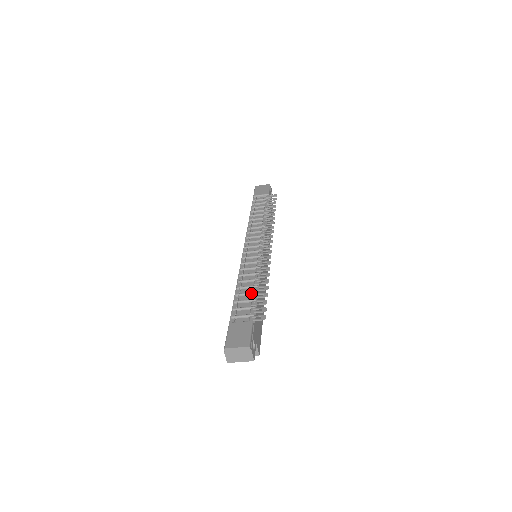
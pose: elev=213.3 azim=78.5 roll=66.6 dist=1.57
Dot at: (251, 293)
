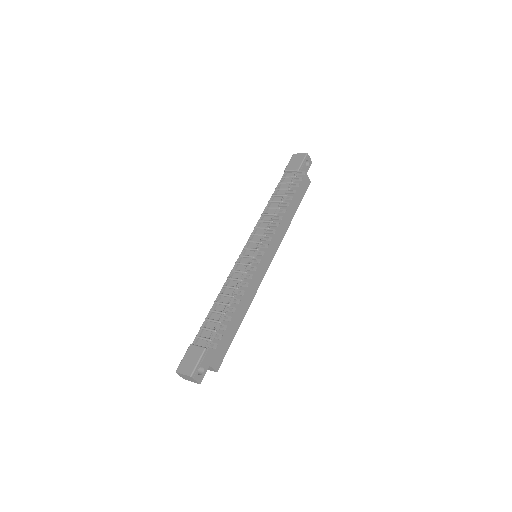
Dot at: (220, 313)
